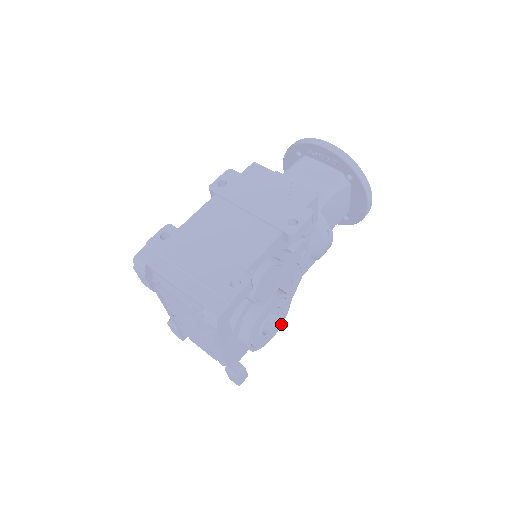
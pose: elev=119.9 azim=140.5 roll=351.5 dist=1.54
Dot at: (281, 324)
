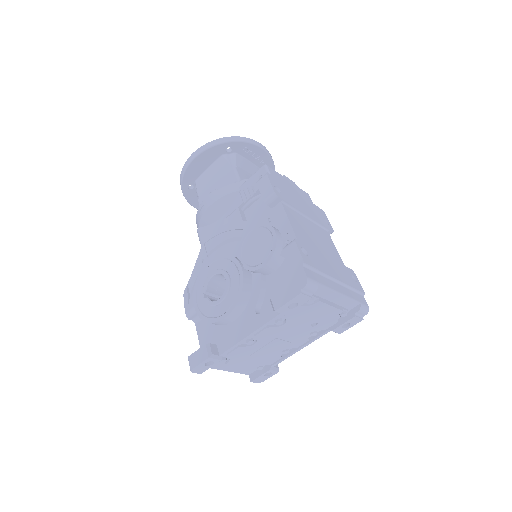
Dot at: occluded
